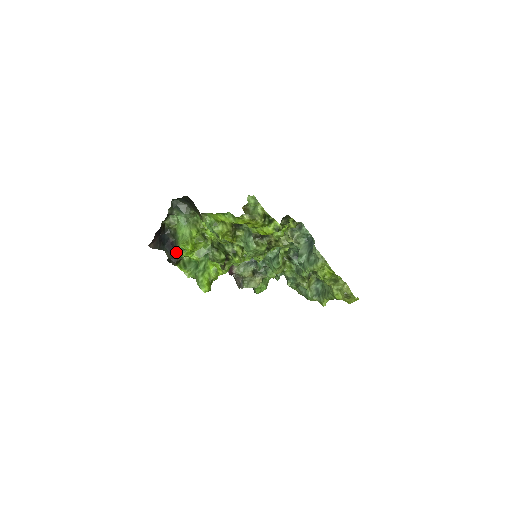
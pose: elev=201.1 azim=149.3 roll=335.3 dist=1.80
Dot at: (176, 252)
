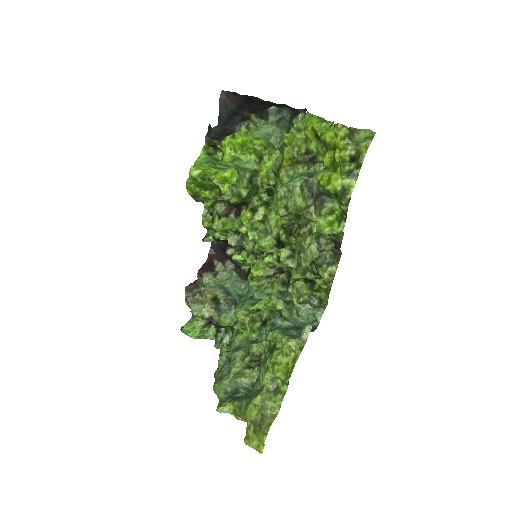
Dot at: (223, 137)
